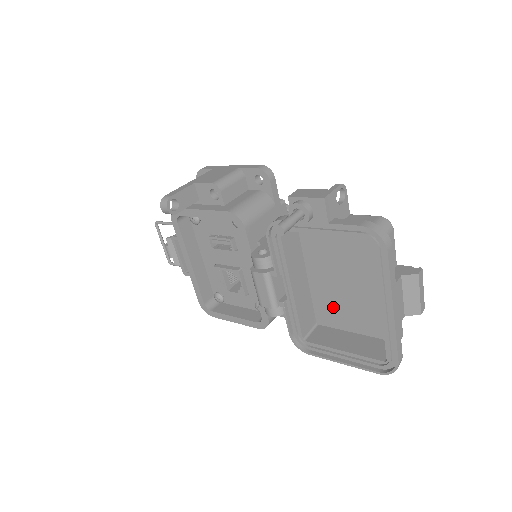
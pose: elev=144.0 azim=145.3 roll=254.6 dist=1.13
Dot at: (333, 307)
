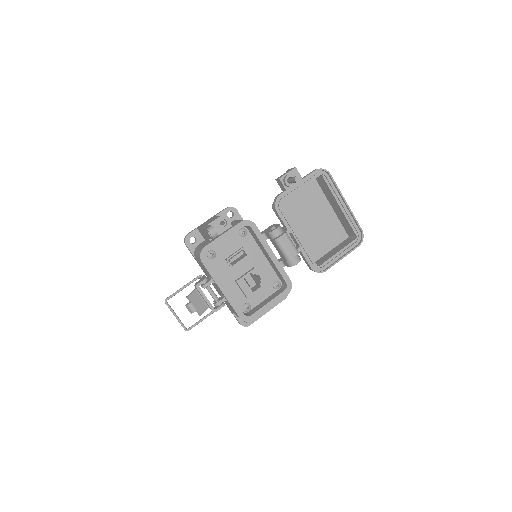
Dot at: (314, 245)
